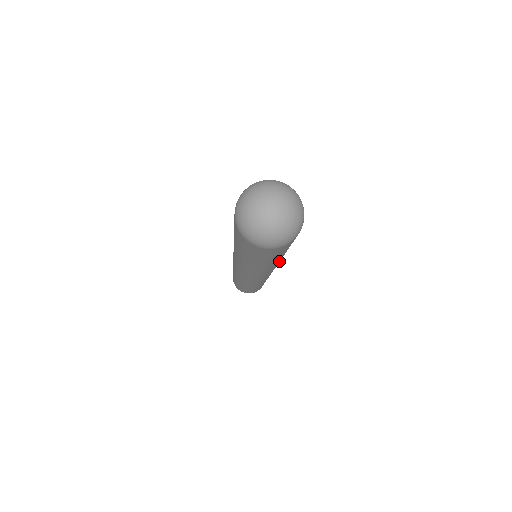
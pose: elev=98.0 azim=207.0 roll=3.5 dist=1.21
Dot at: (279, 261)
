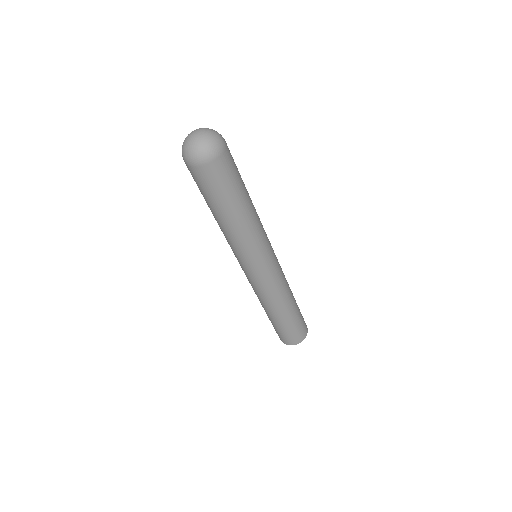
Dot at: (257, 221)
